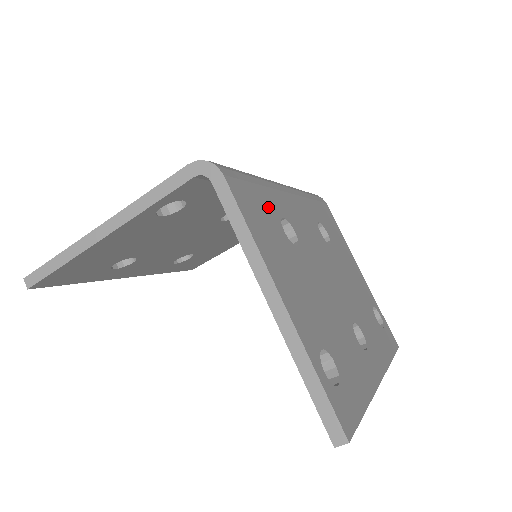
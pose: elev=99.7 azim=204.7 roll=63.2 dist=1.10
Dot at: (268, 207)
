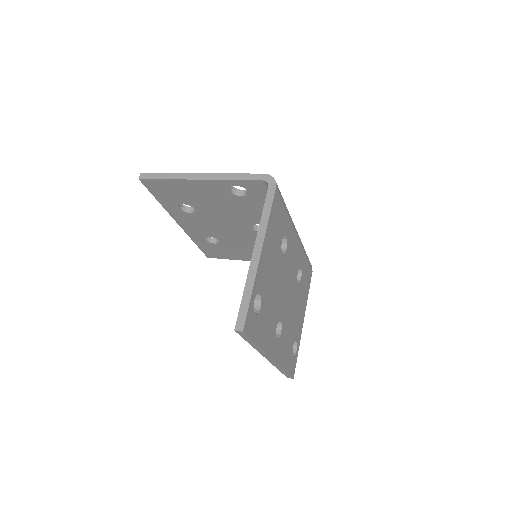
Dot at: (283, 224)
